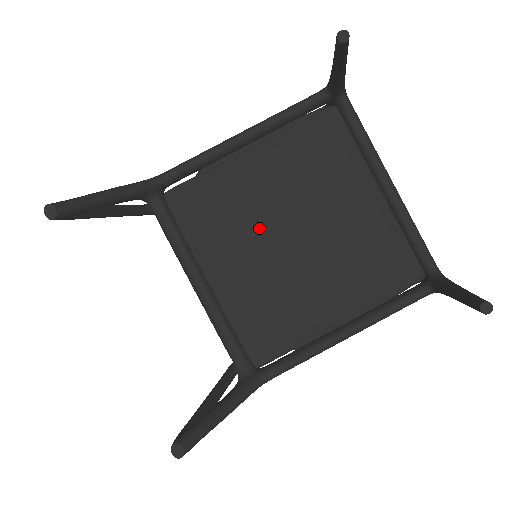
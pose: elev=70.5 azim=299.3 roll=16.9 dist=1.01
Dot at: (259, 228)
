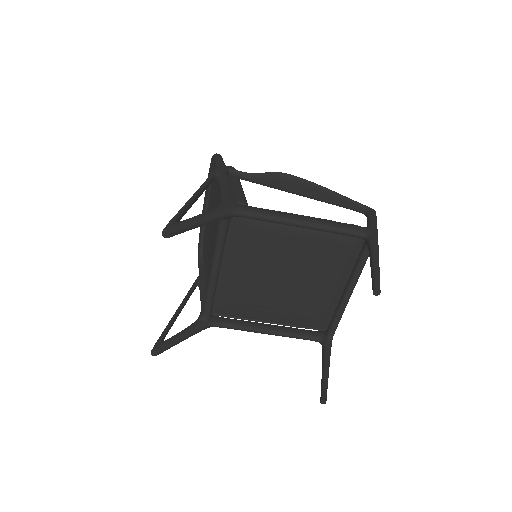
Dot at: (269, 264)
